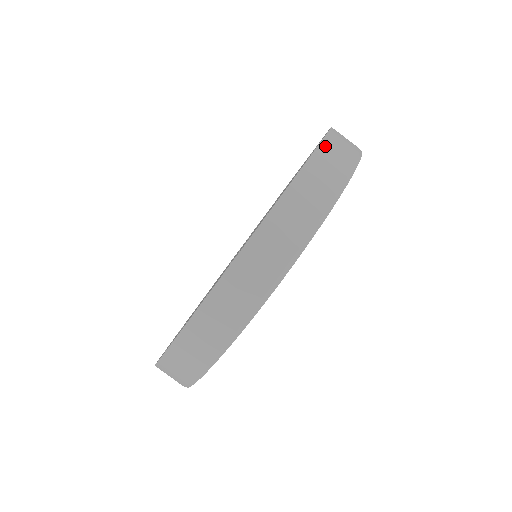
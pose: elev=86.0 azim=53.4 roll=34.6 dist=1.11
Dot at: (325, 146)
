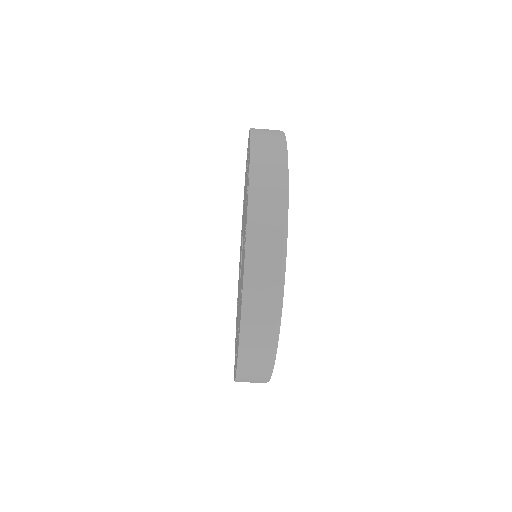
Dot at: (247, 302)
